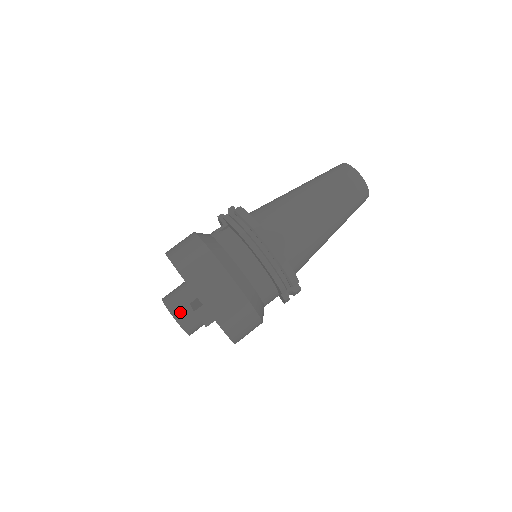
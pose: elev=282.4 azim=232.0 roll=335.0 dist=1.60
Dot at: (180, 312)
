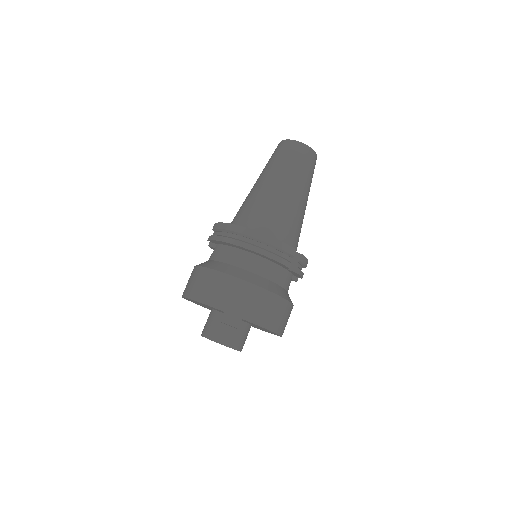
Dot at: (217, 334)
